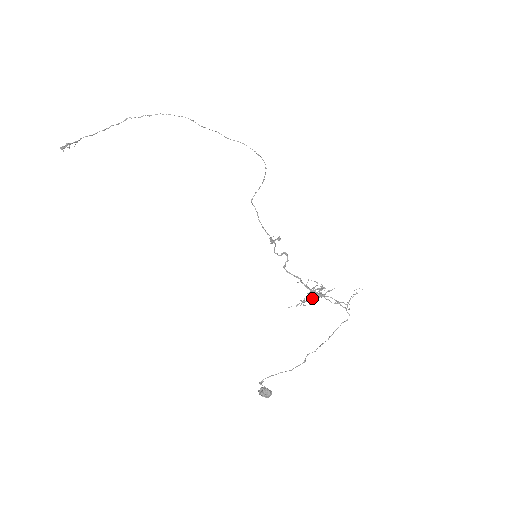
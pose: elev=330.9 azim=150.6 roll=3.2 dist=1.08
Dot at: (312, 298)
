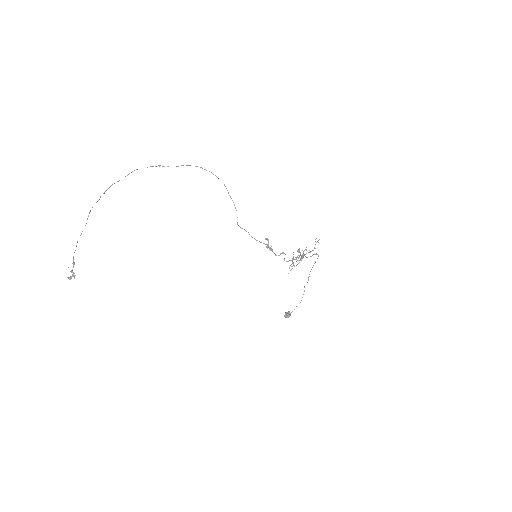
Dot at: occluded
